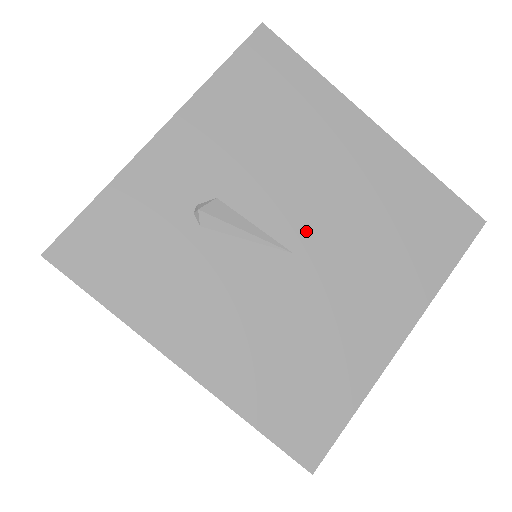
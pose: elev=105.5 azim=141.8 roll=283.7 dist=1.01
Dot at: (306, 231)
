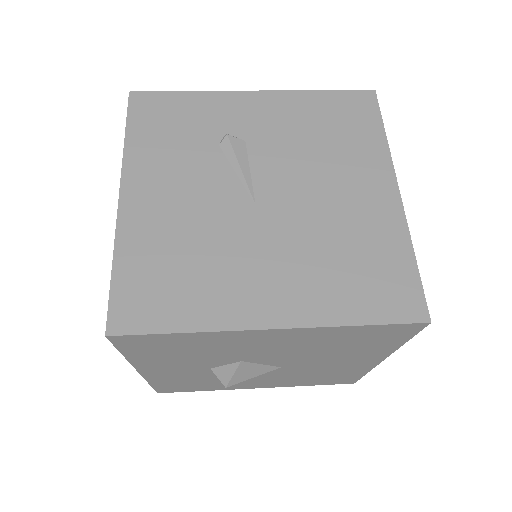
Dot at: (278, 201)
